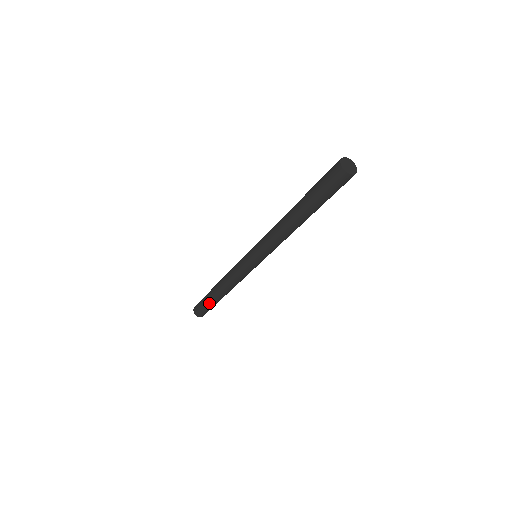
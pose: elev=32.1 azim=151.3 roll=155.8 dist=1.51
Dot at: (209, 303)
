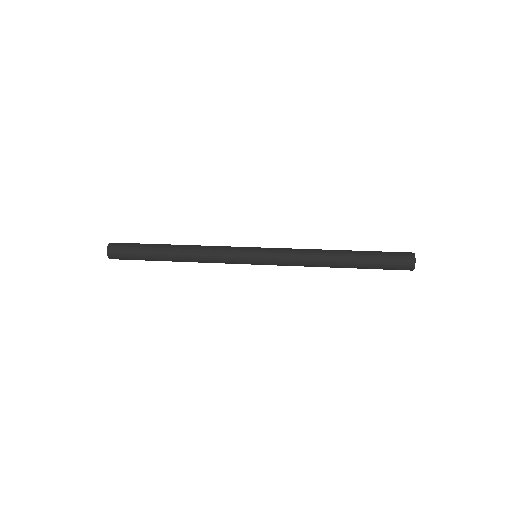
Dot at: (150, 260)
